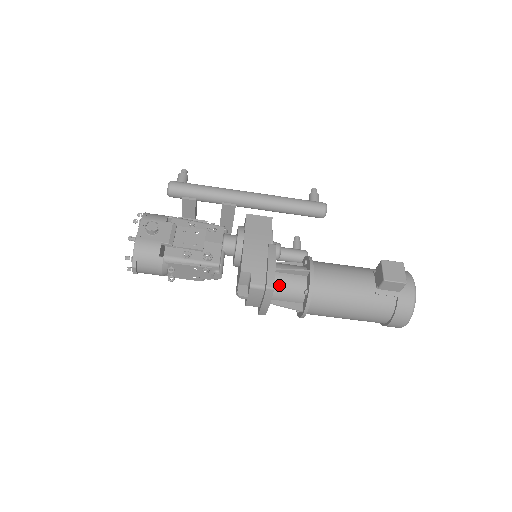
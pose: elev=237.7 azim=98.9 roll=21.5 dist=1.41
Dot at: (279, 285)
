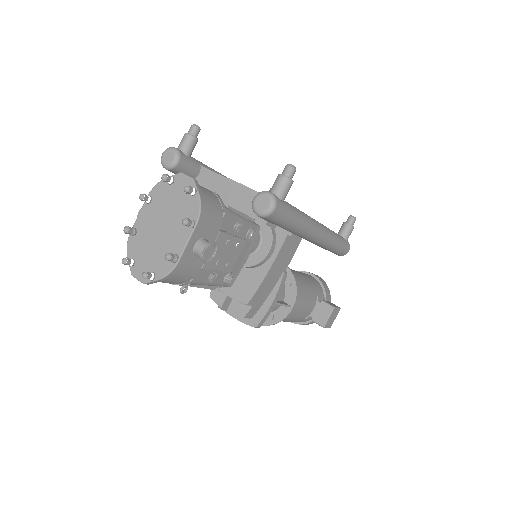
Dot at: occluded
